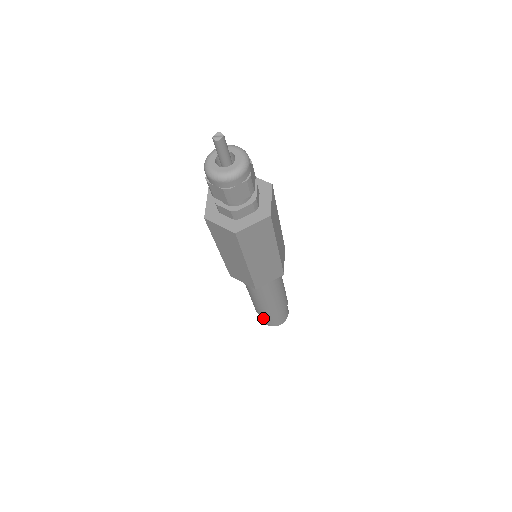
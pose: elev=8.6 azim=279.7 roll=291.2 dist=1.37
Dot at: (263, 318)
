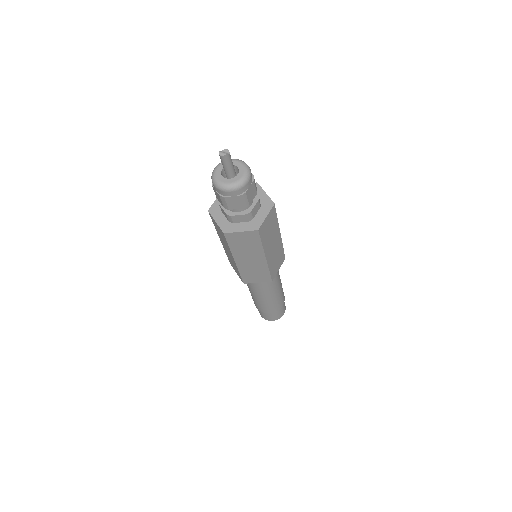
Dot at: occluded
